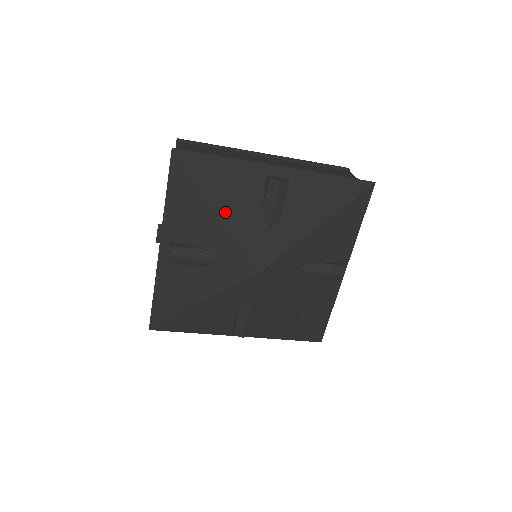
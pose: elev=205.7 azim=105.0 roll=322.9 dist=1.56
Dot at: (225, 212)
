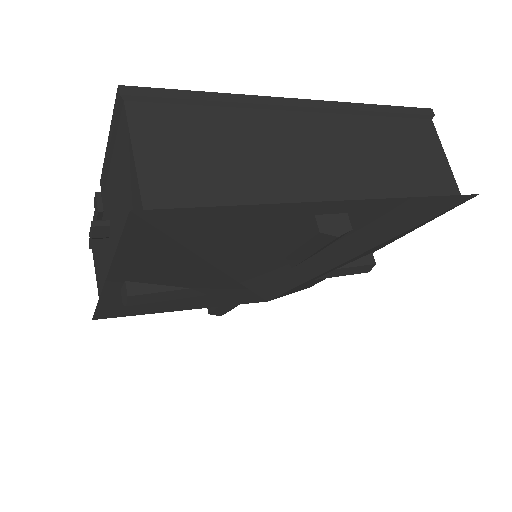
Dot at: (228, 265)
